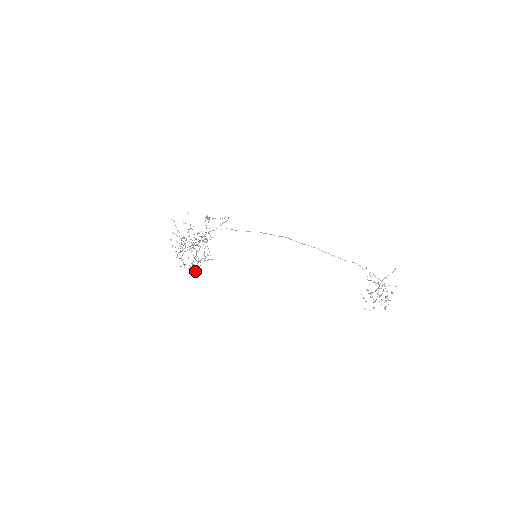
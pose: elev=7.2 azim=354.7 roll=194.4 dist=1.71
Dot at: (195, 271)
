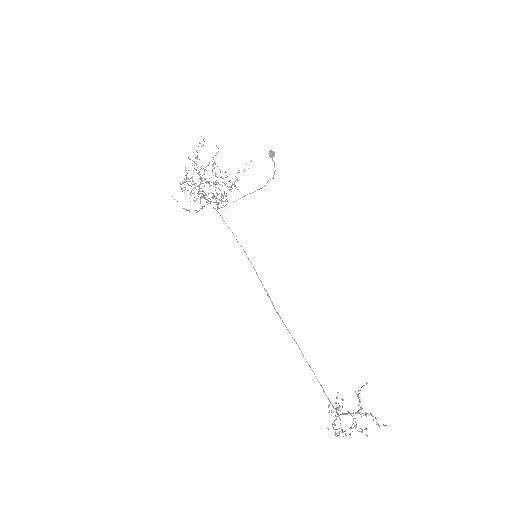
Dot at: occluded
